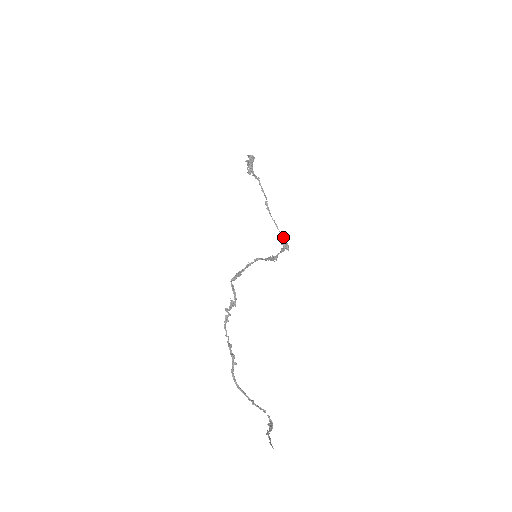
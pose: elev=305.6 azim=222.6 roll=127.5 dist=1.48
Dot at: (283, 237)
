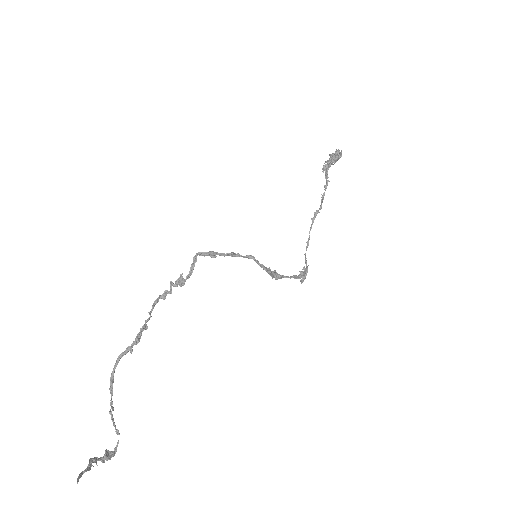
Dot at: (305, 262)
